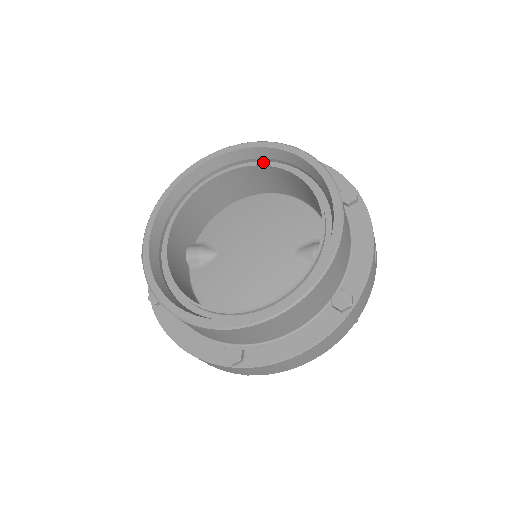
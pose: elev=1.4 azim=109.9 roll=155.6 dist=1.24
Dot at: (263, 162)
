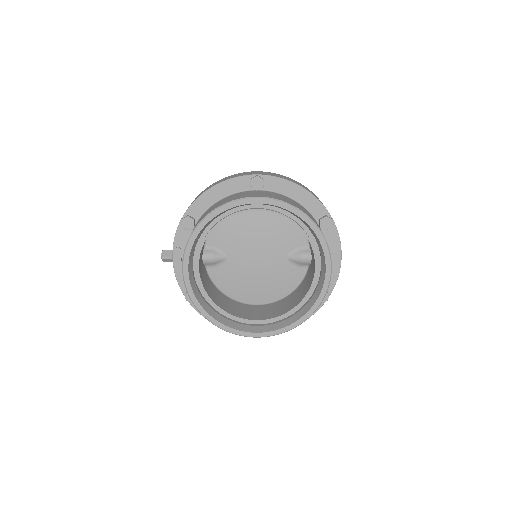
Dot at: (264, 205)
